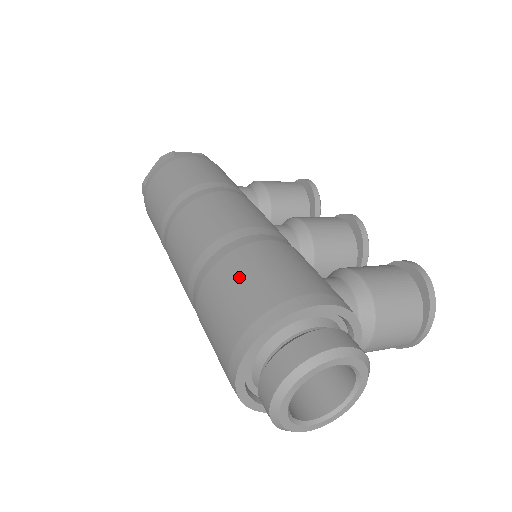
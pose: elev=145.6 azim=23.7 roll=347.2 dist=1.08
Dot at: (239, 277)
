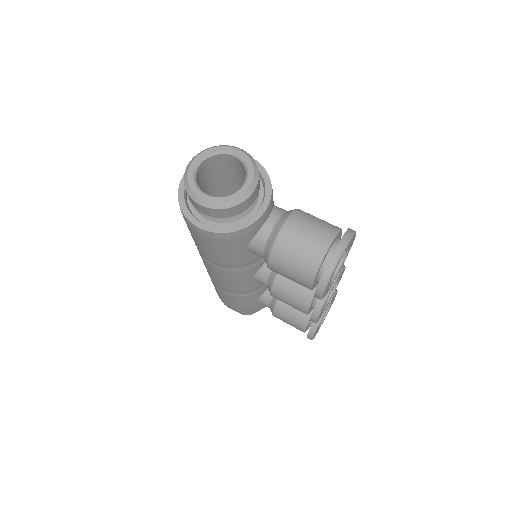
Dot at: occluded
